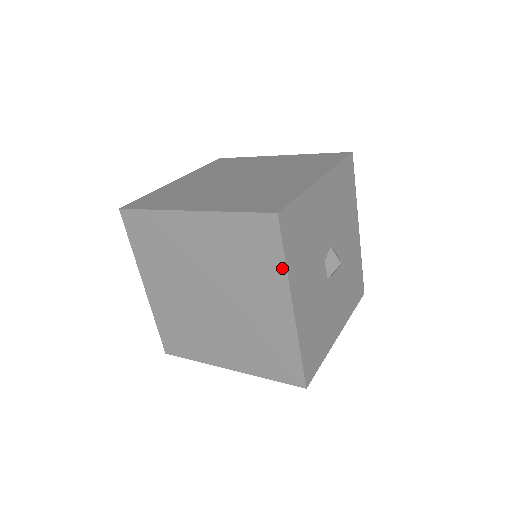
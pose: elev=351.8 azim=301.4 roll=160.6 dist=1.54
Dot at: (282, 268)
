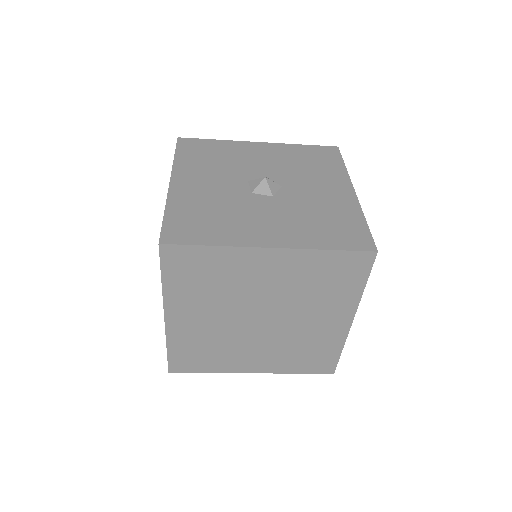
Dot at: occluded
